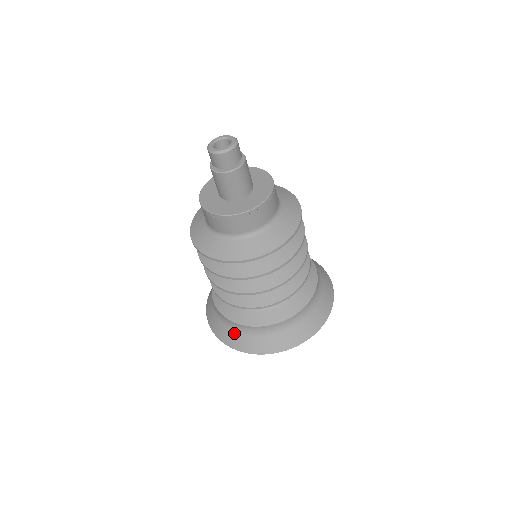
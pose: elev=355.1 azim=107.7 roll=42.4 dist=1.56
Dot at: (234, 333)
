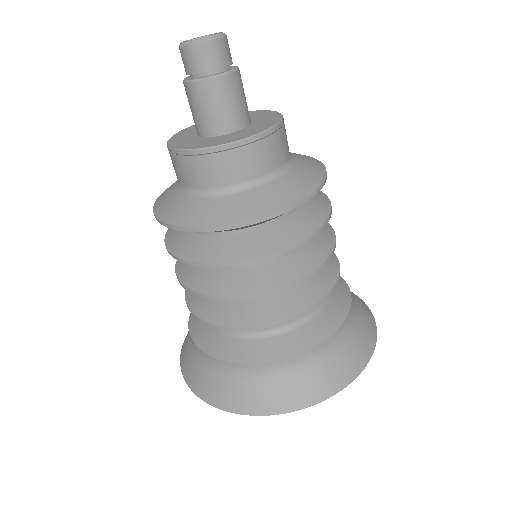
Dot at: (205, 372)
